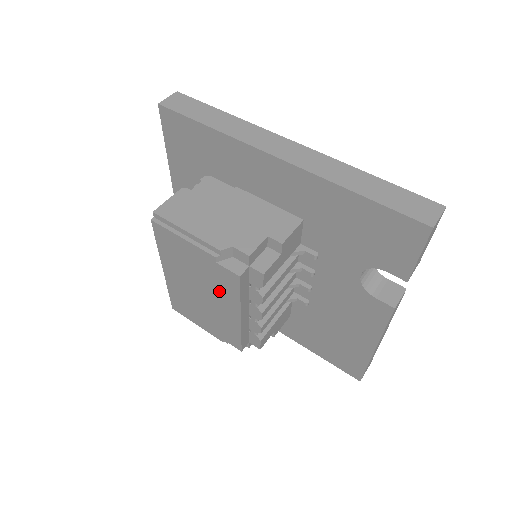
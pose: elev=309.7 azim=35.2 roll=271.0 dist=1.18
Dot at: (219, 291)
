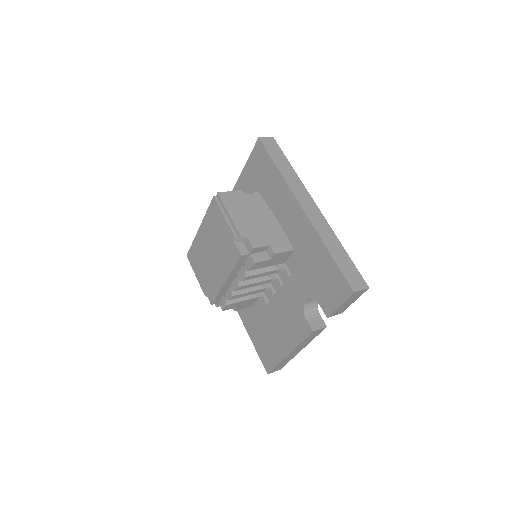
Dot at: (224, 259)
